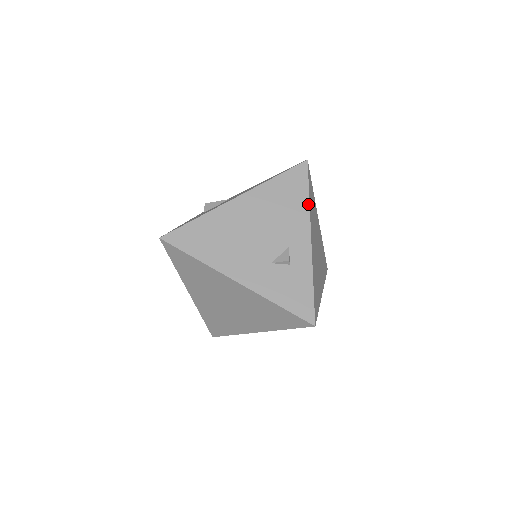
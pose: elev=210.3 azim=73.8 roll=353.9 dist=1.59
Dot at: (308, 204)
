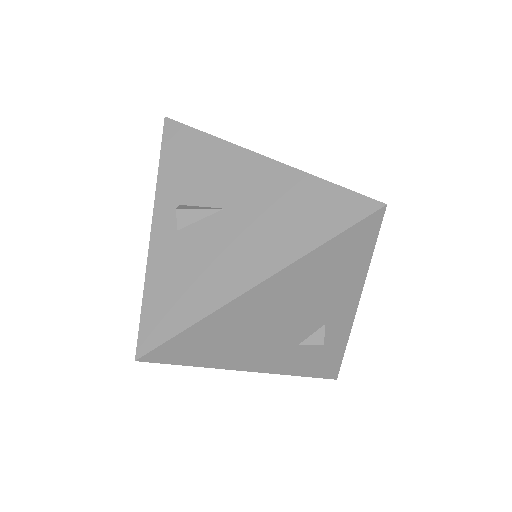
Dot at: (366, 270)
